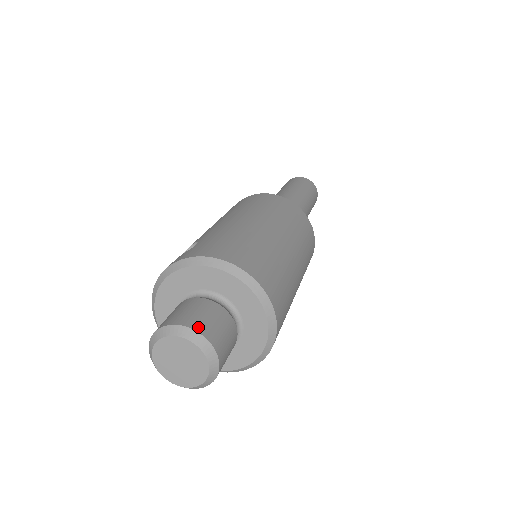
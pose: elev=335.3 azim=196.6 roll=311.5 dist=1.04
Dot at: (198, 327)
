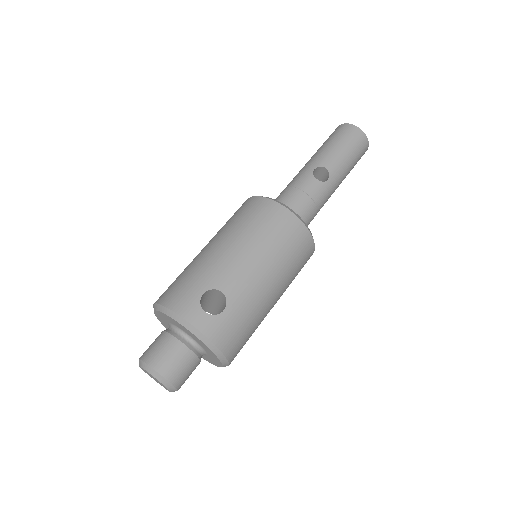
Dot at: (179, 385)
